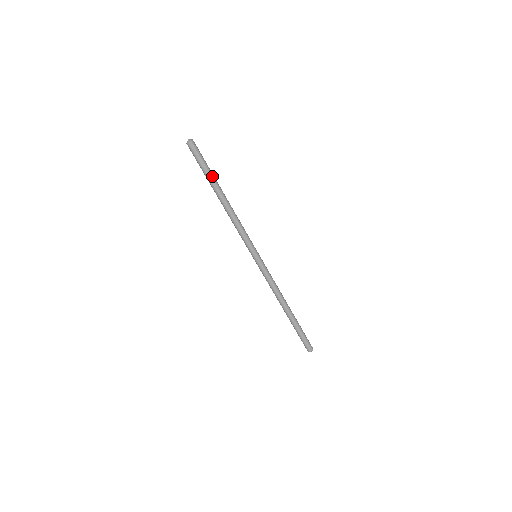
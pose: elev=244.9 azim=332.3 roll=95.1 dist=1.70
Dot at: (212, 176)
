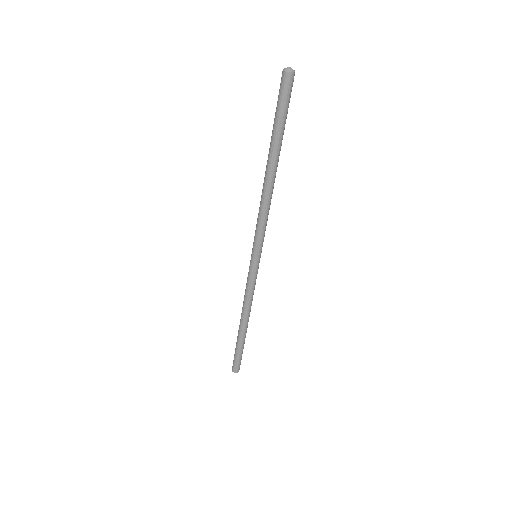
Dot at: (279, 137)
